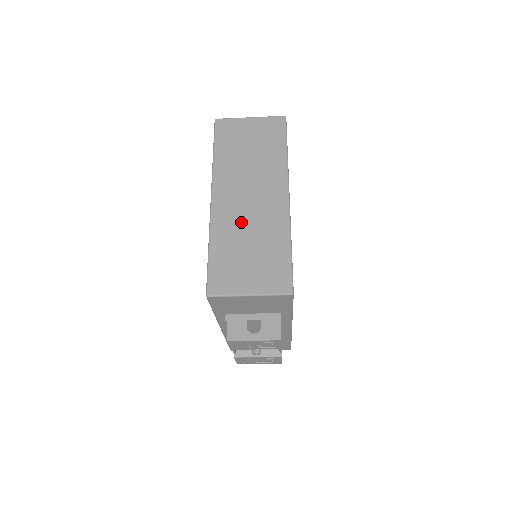
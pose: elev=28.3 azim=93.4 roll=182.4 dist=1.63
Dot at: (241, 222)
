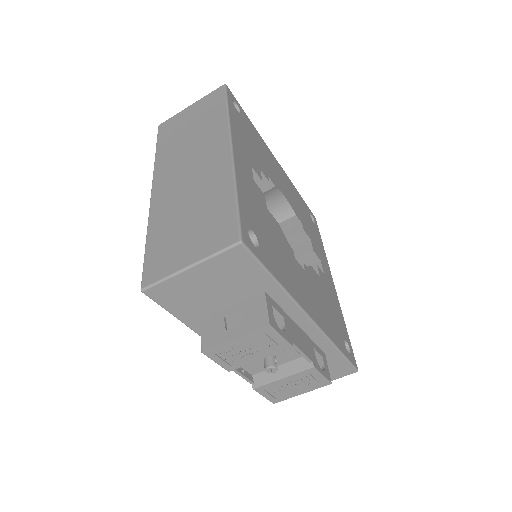
Dot at: (180, 197)
